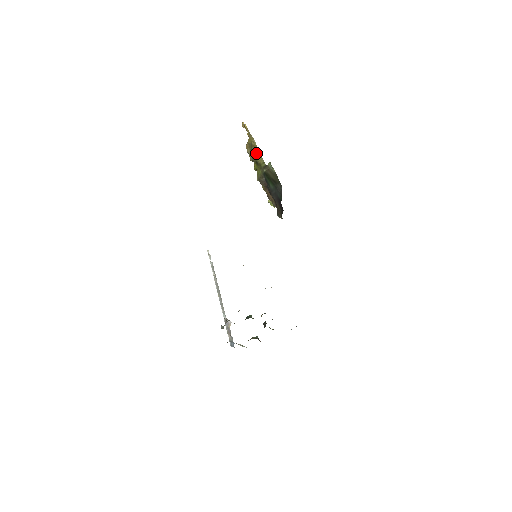
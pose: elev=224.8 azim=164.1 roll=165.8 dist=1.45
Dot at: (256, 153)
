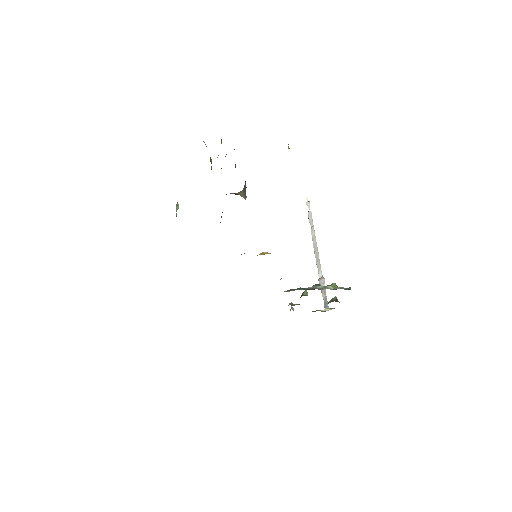
Dot at: occluded
